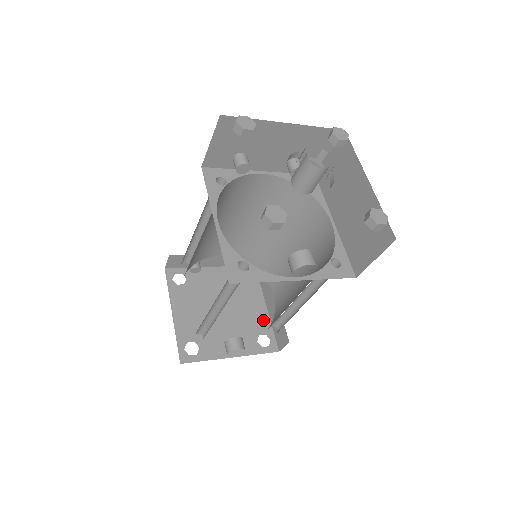
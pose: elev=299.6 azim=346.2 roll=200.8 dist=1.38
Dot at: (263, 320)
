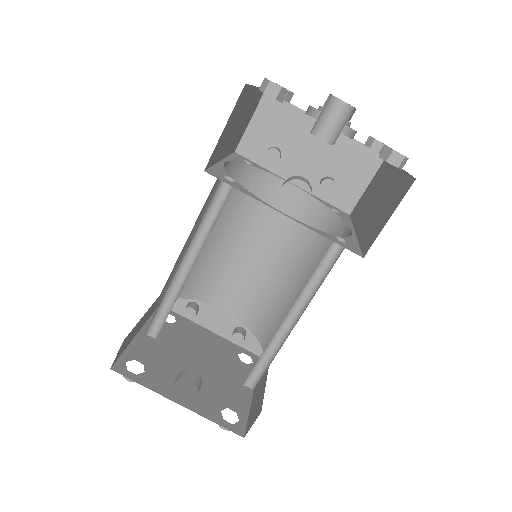
Dot at: (241, 399)
